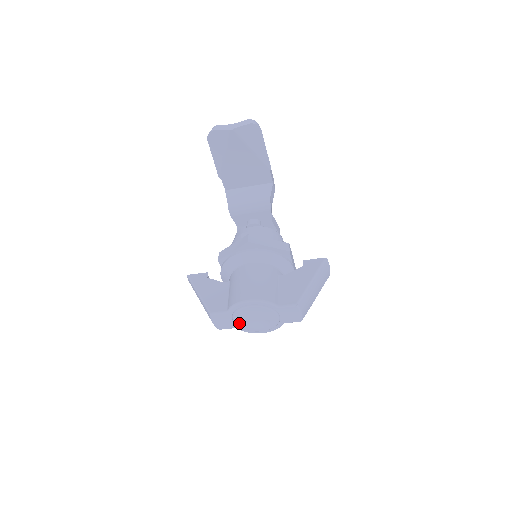
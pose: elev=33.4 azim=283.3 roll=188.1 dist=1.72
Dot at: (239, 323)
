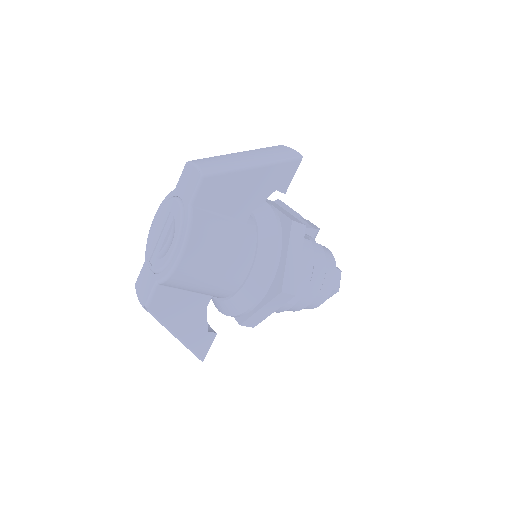
Dot at: (153, 264)
